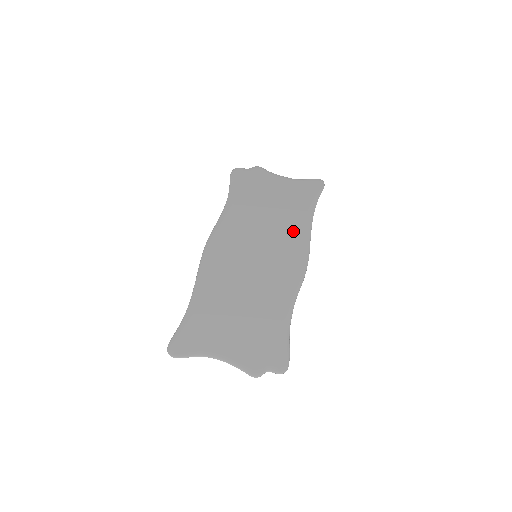
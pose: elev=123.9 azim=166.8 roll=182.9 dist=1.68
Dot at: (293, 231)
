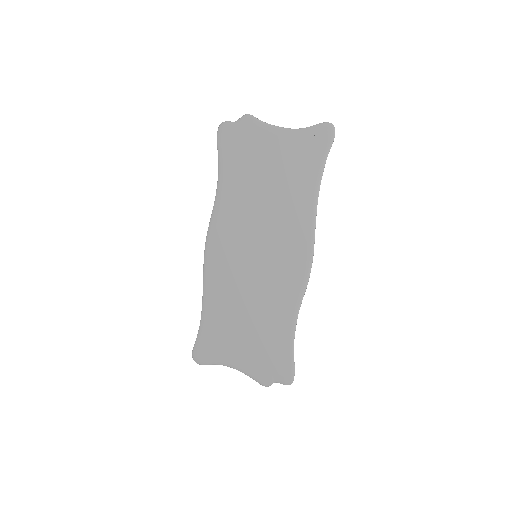
Dot at: (294, 219)
